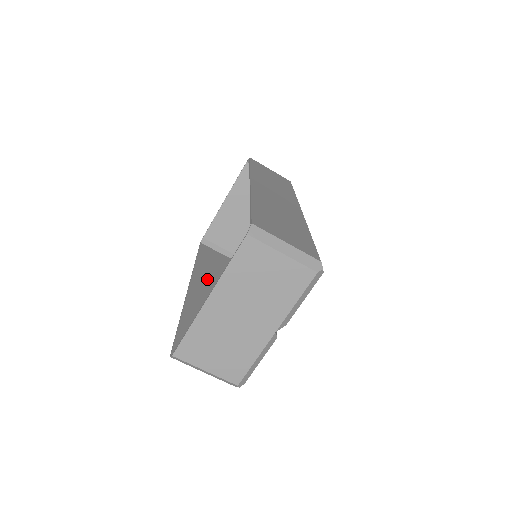
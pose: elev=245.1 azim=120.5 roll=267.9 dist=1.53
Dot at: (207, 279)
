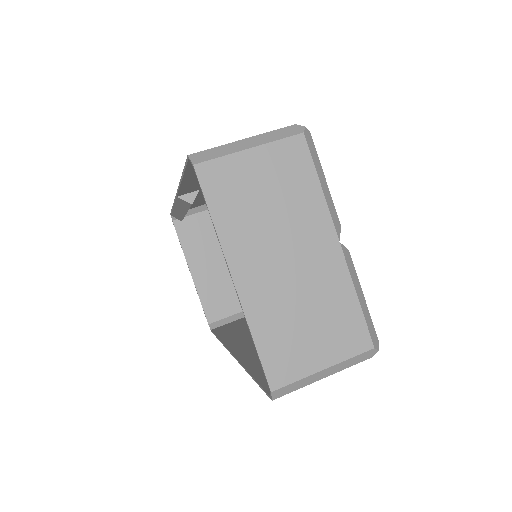
Dot at: (243, 337)
